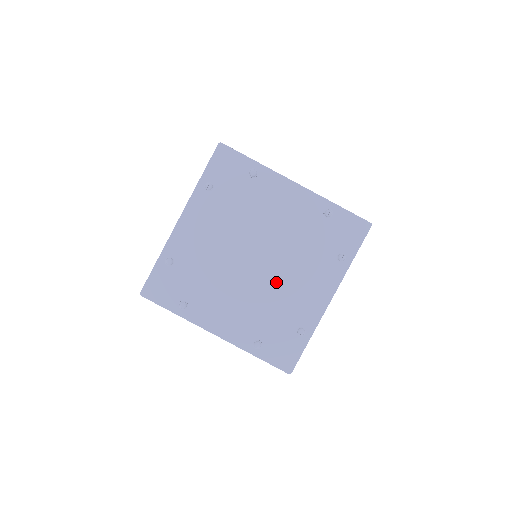
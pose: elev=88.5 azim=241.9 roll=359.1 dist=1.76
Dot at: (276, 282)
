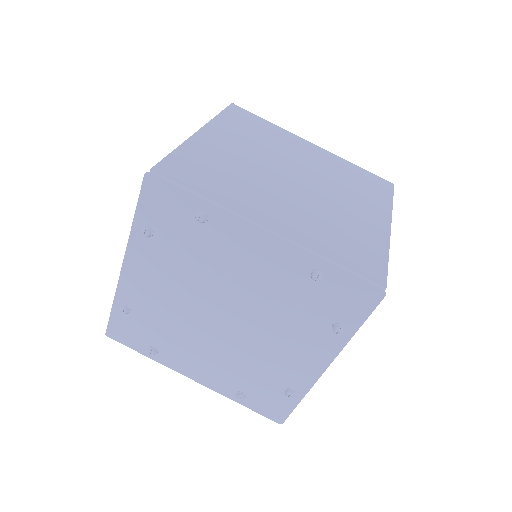
Dot at: (253, 343)
